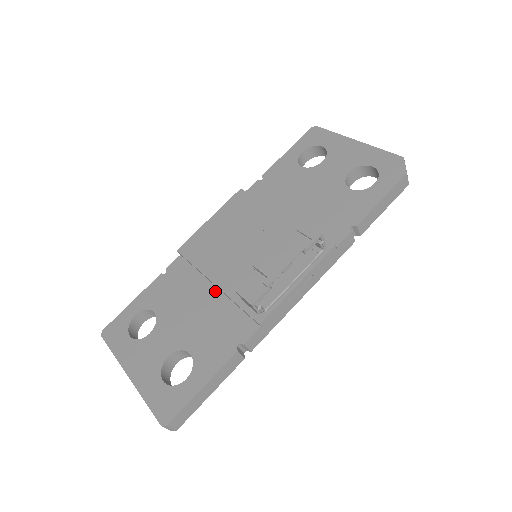
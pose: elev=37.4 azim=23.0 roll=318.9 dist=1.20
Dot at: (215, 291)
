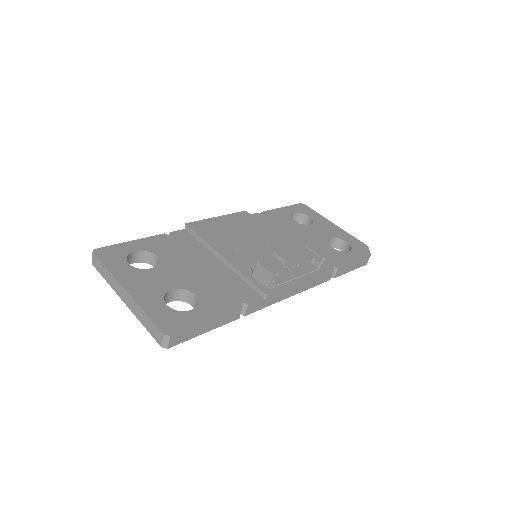
Dot at: (220, 263)
